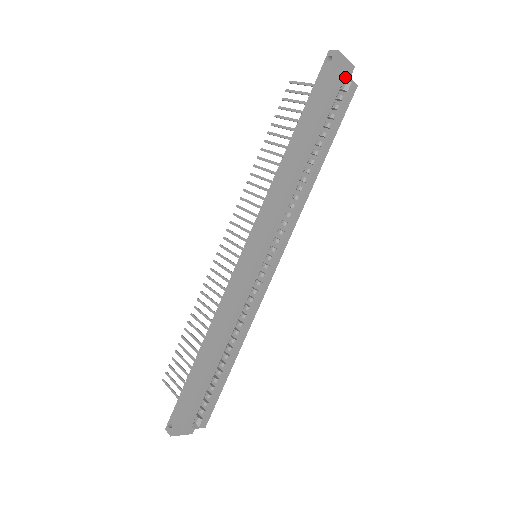
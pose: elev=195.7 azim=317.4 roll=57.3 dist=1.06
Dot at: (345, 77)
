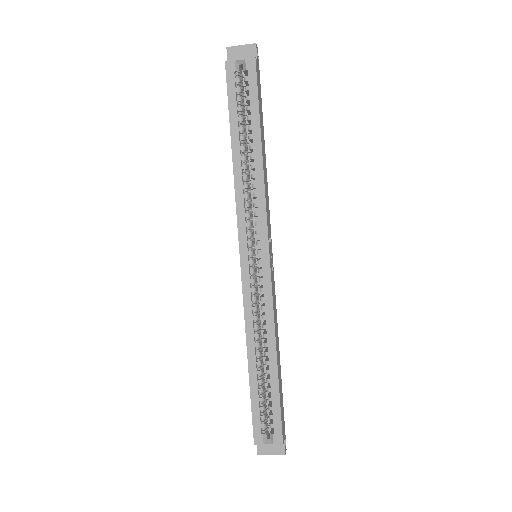
Dot at: (234, 62)
